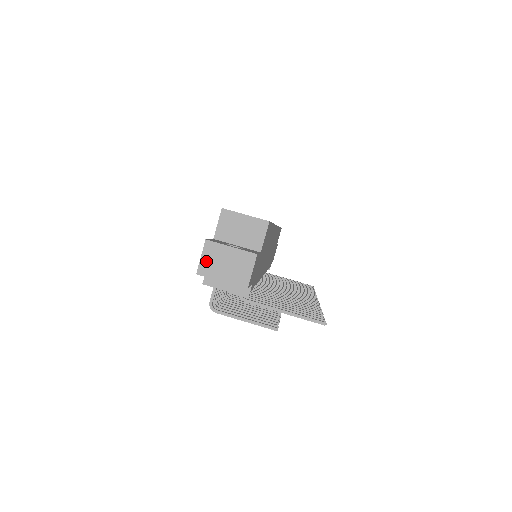
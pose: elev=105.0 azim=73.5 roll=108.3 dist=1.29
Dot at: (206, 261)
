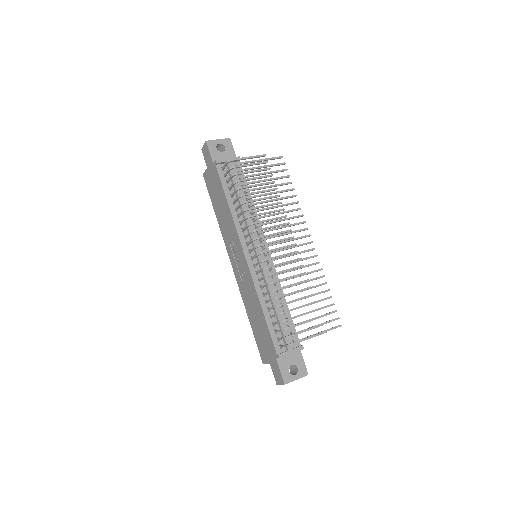
Dot at: occluded
